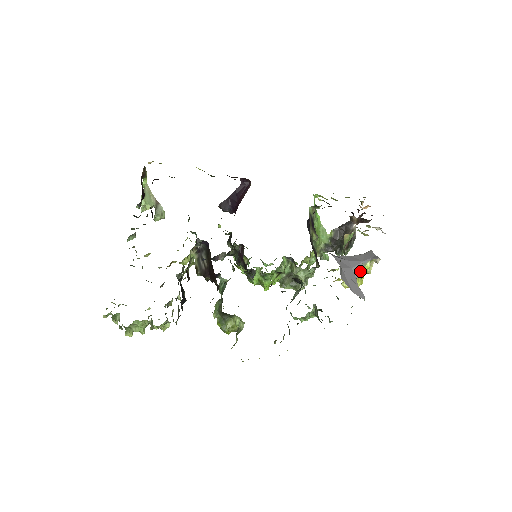
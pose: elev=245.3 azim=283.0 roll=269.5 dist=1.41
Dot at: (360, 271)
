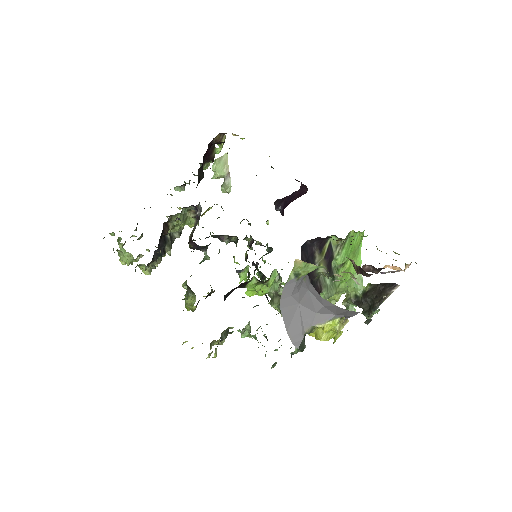
Dot at: (323, 321)
